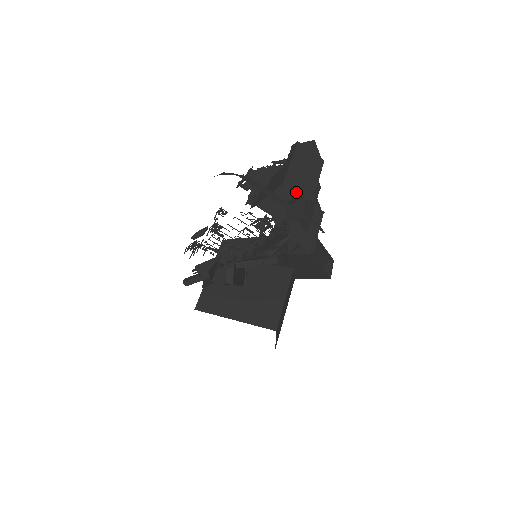
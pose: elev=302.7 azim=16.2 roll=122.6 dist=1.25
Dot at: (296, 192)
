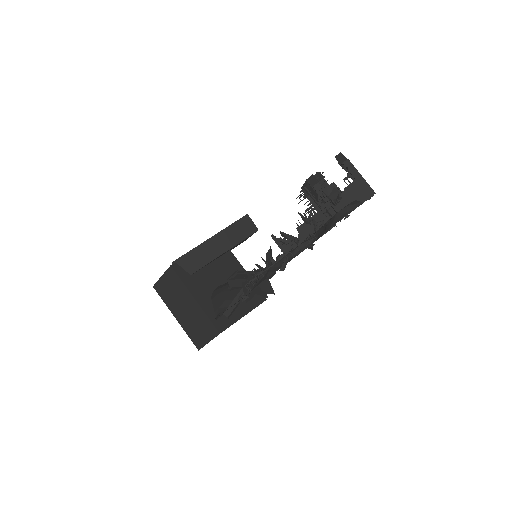
Dot at: occluded
